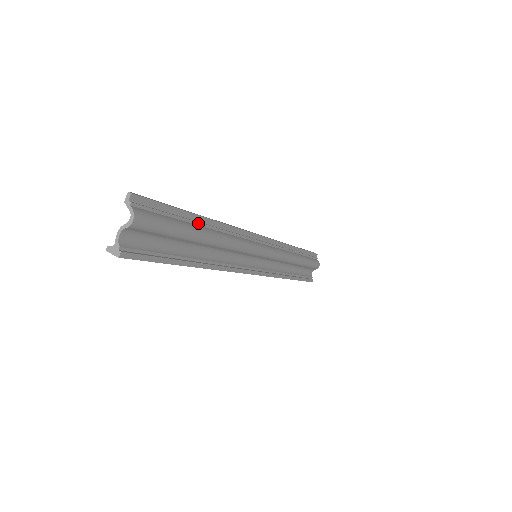
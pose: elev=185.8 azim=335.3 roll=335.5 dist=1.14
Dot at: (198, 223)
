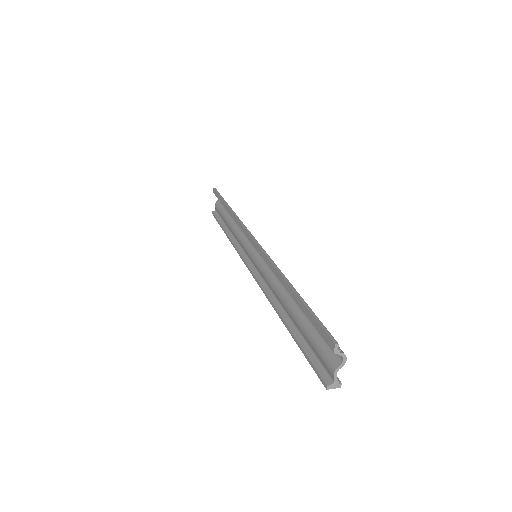
Dot at: occluded
